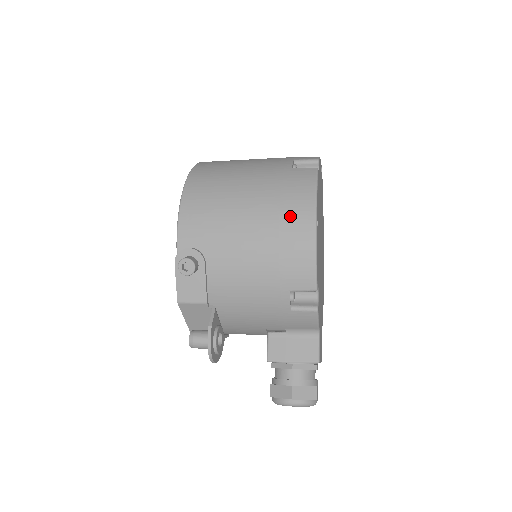
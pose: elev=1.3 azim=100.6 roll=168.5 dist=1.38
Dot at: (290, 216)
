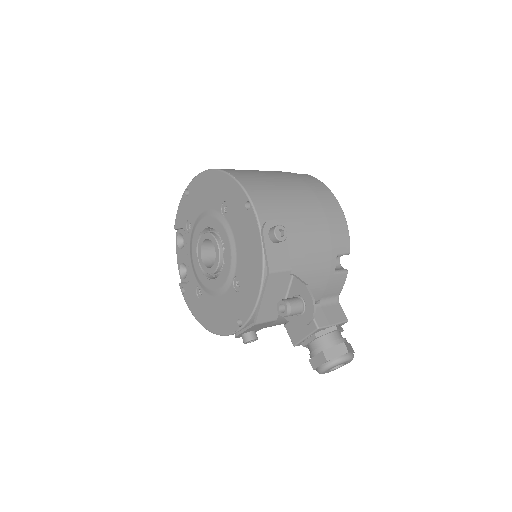
Dot at: (323, 198)
